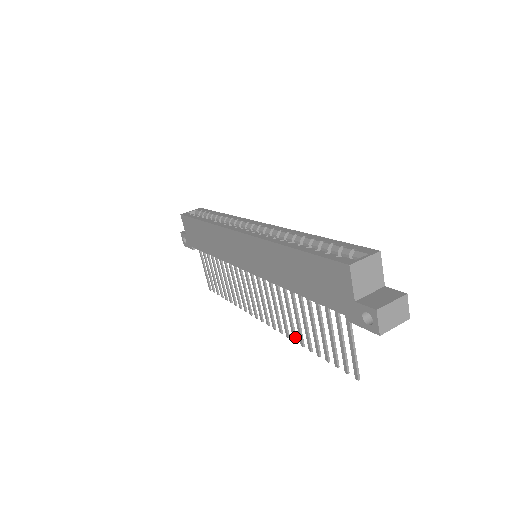
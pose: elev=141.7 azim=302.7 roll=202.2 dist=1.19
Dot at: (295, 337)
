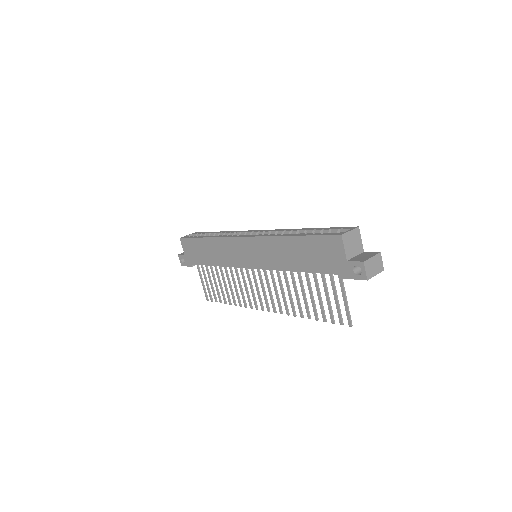
Dot at: (295, 312)
